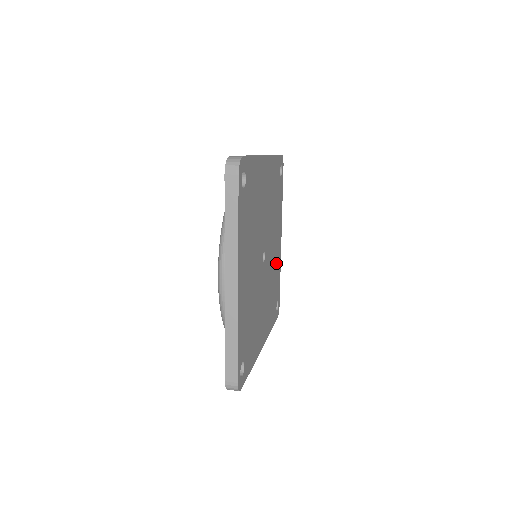
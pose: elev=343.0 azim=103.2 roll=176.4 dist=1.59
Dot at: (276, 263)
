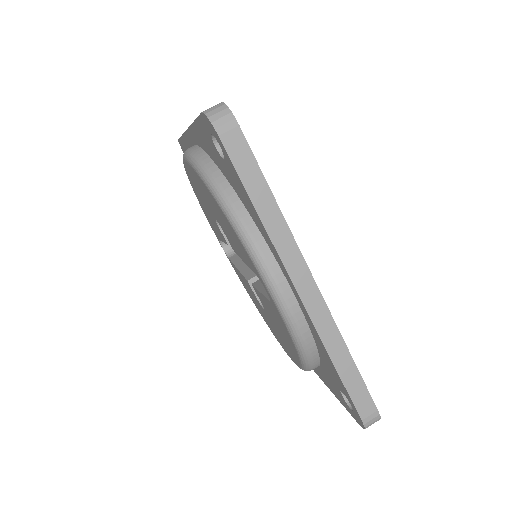
Dot at: occluded
